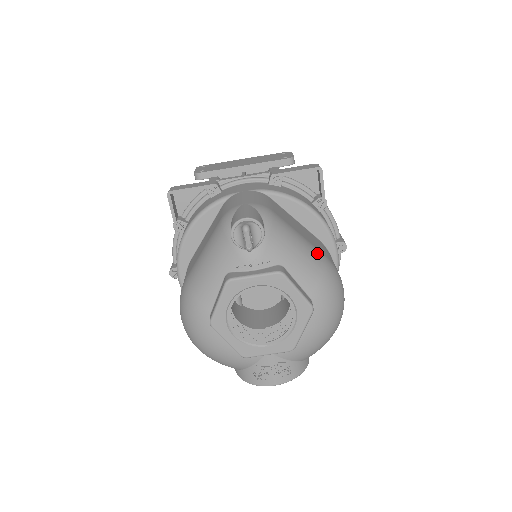
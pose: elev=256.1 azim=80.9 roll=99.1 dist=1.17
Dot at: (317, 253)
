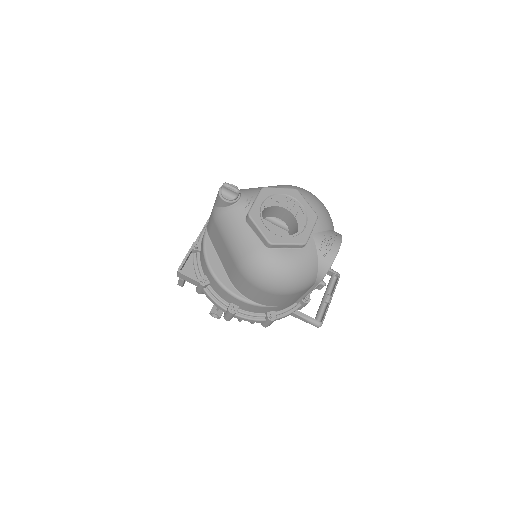
Dot at: occluded
